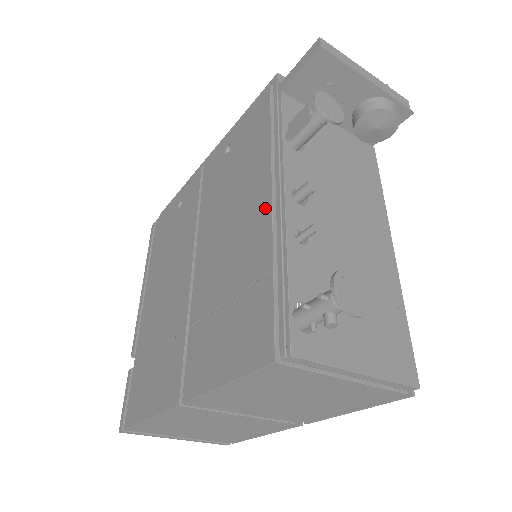
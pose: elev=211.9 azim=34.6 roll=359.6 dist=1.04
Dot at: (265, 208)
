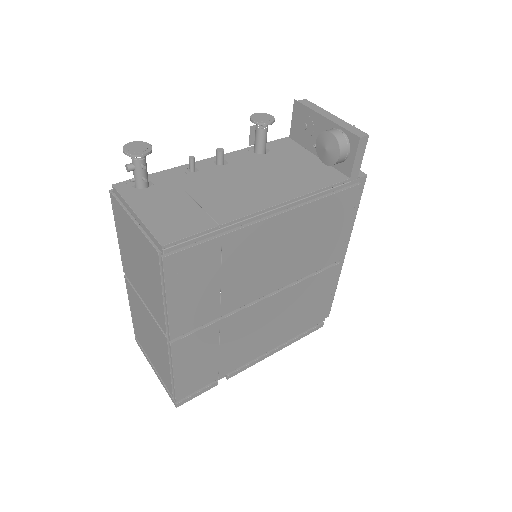
Dot at: occluded
